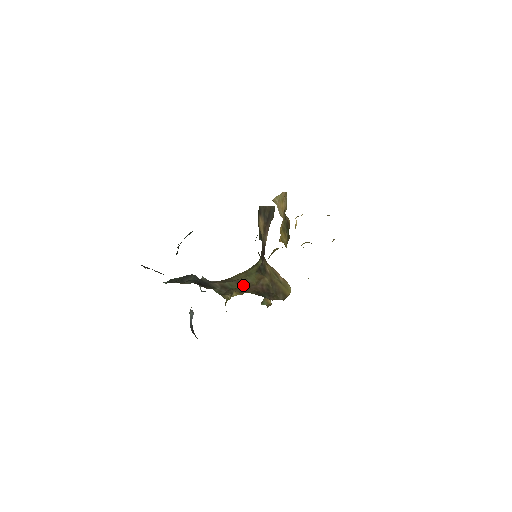
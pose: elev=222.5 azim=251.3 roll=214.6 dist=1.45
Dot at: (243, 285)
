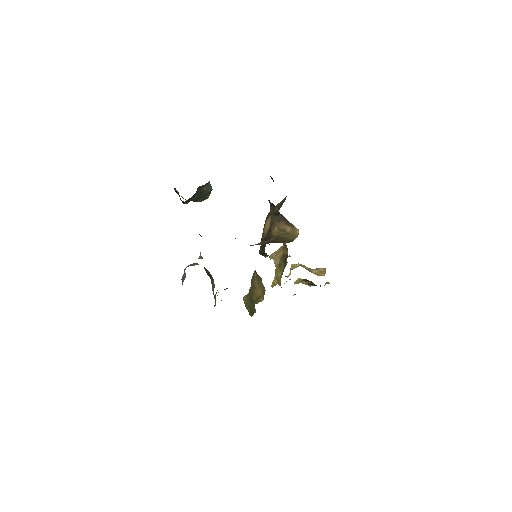
Dot at: occluded
